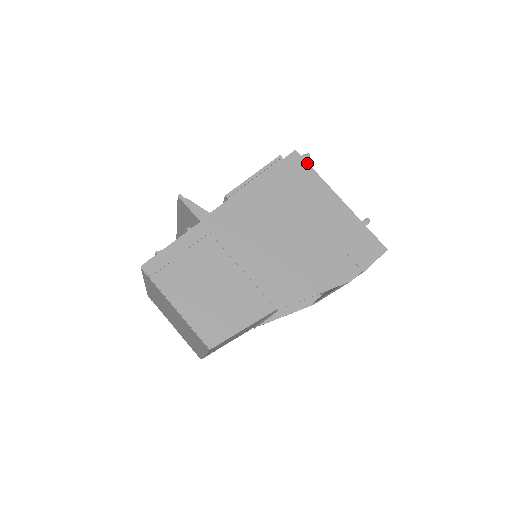
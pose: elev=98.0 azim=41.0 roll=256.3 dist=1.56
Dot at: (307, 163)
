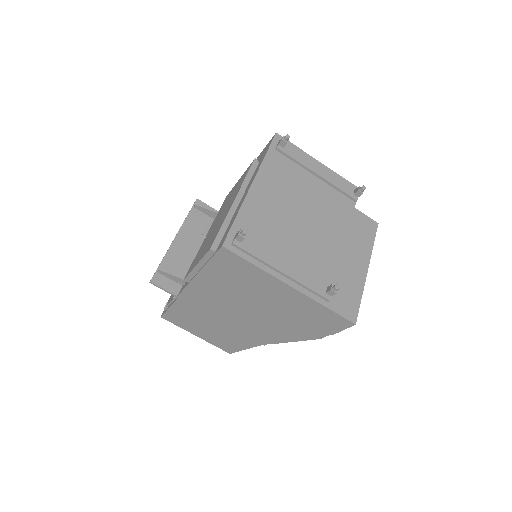
Dot at: (241, 258)
